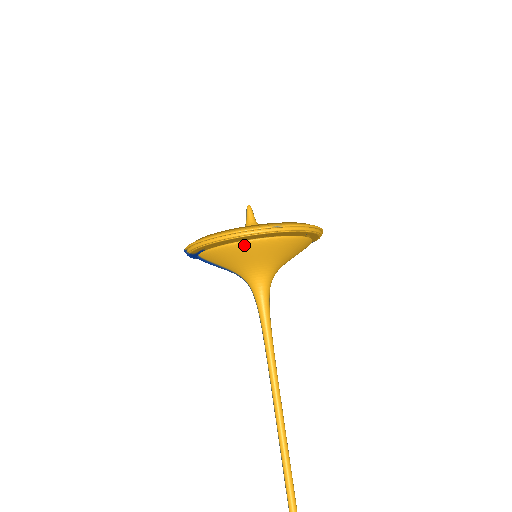
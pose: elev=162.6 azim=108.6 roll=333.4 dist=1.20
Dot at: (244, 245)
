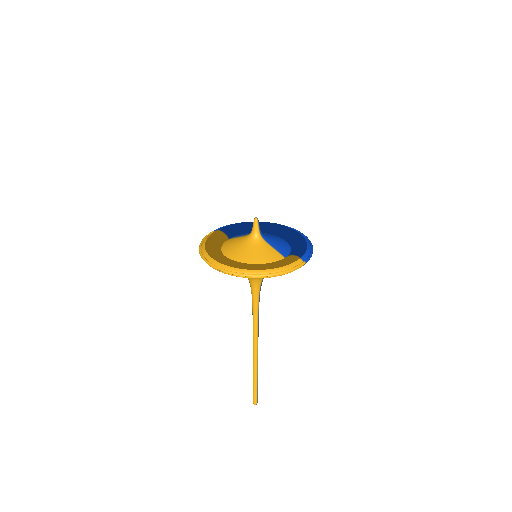
Dot at: occluded
